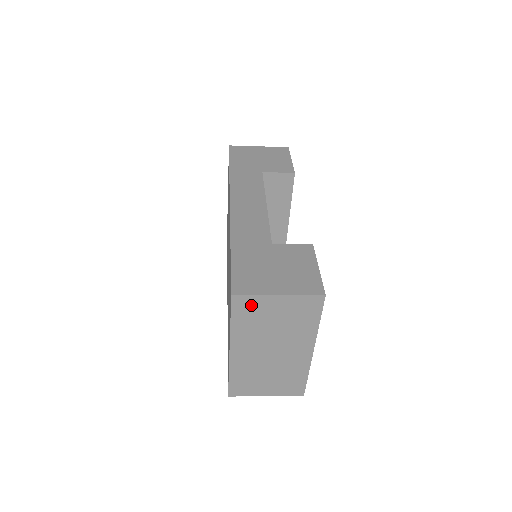
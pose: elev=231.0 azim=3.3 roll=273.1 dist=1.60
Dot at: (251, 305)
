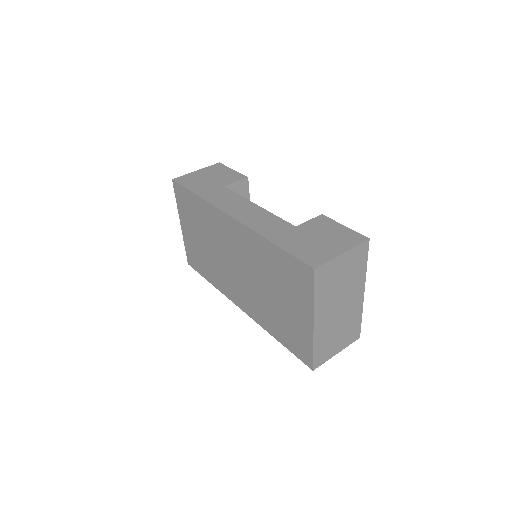
Dot at: (326, 272)
